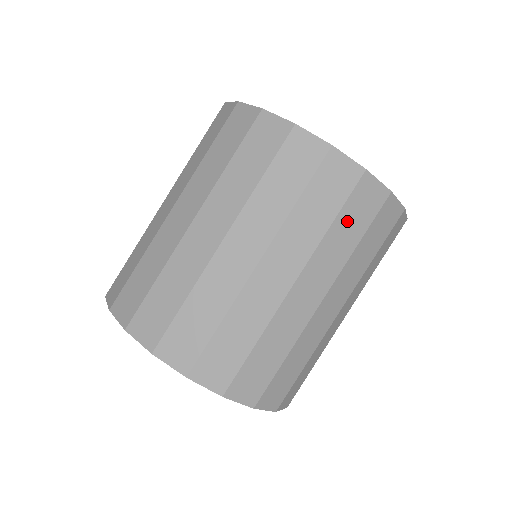
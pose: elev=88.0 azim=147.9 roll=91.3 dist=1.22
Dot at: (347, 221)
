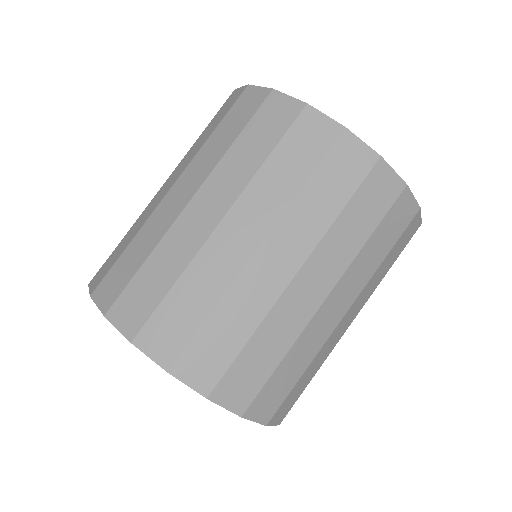
Dot at: (358, 211)
